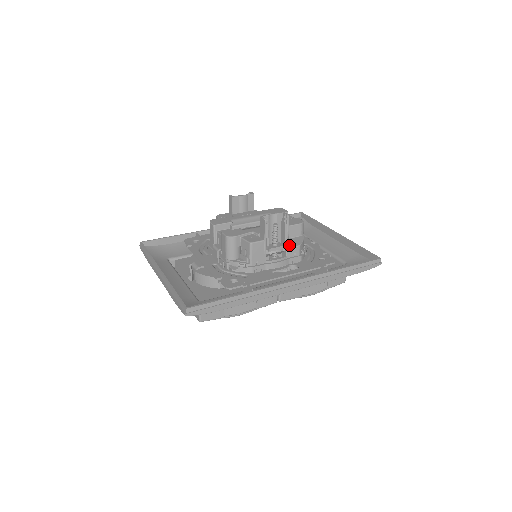
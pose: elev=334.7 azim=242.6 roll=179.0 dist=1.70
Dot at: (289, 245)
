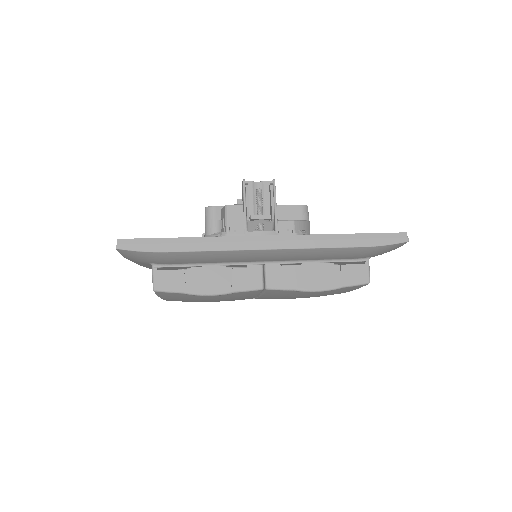
Dot at: (281, 220)
